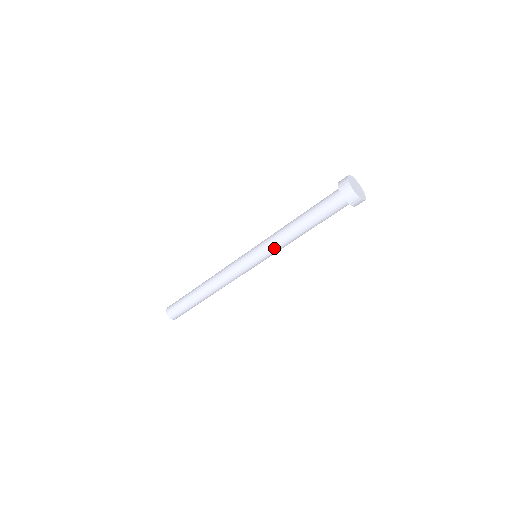
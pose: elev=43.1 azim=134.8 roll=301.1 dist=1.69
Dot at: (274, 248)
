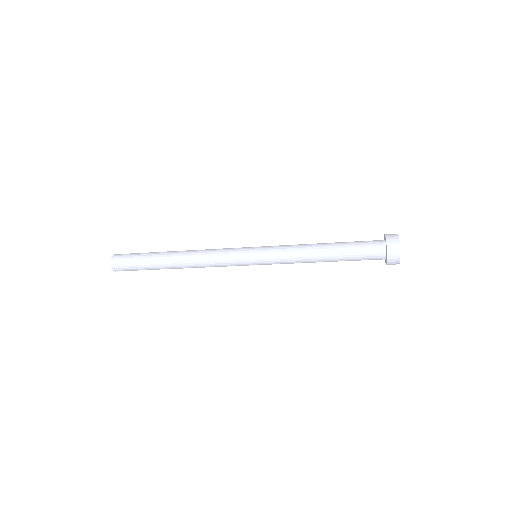
Dot at: (285, 263)
